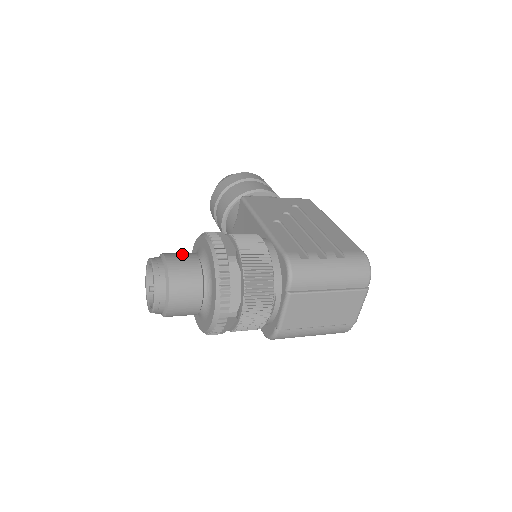
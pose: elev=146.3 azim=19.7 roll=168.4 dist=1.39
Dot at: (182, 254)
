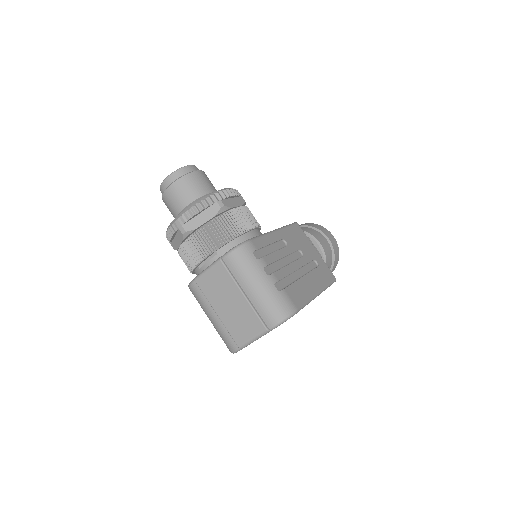
Dot at: occluded
